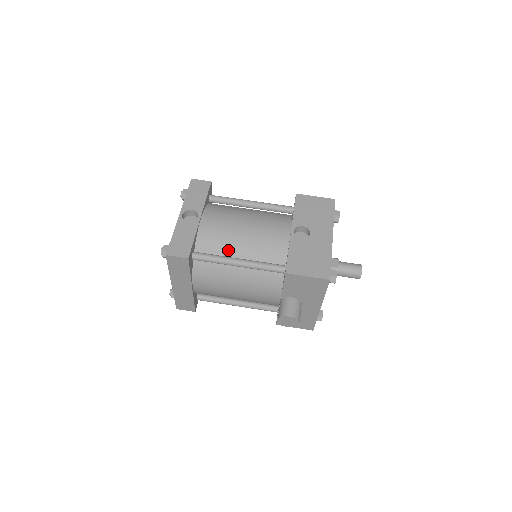
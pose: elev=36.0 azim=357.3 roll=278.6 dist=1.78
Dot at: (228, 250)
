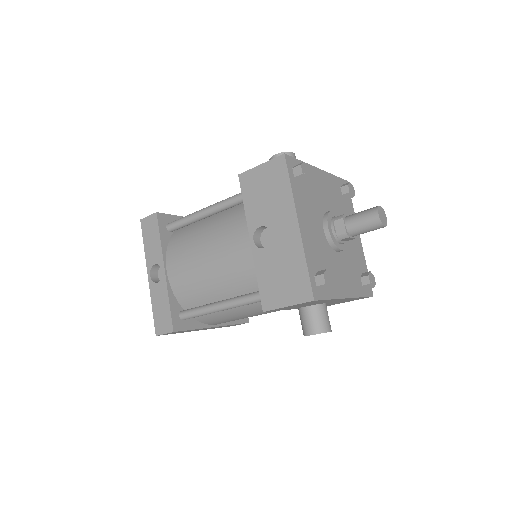
Dot at: (207, 295)
